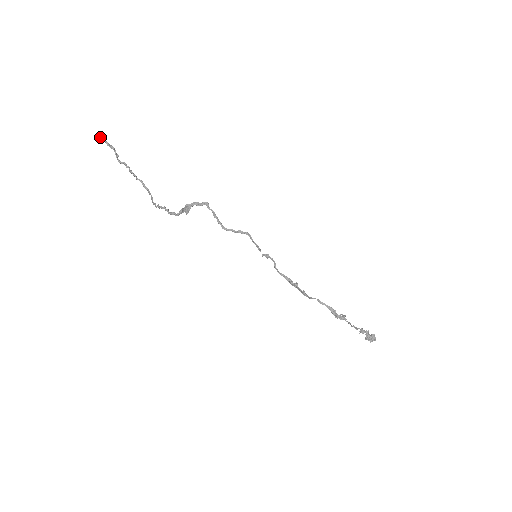
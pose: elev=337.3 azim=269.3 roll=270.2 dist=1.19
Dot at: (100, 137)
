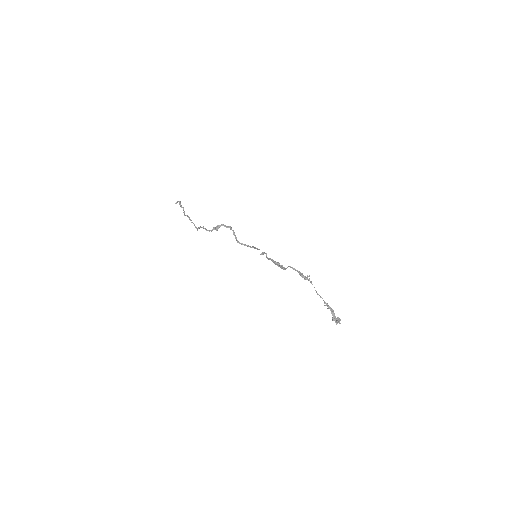
Dot at: (178, 201)
